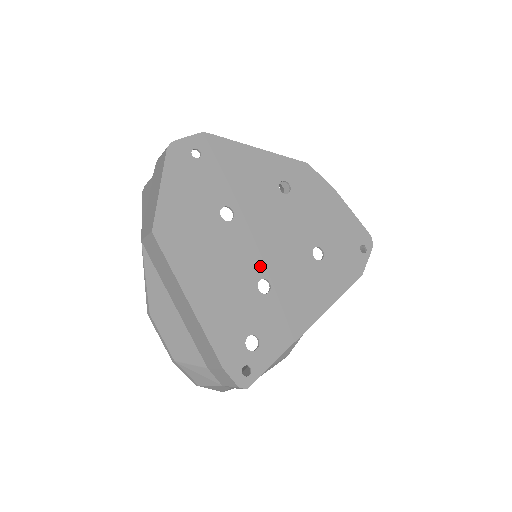
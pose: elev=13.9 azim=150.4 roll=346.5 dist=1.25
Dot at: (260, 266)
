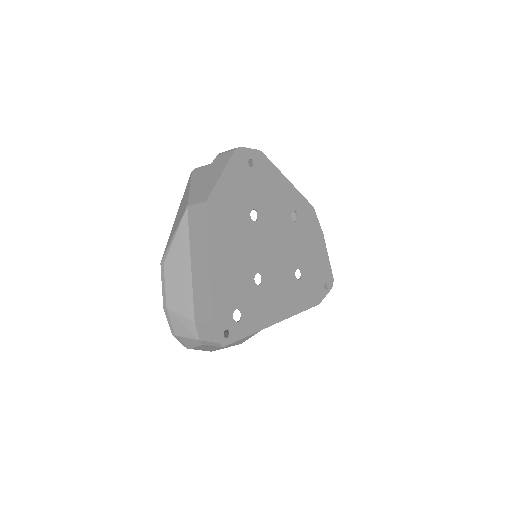
Dot at: (261, 263)
